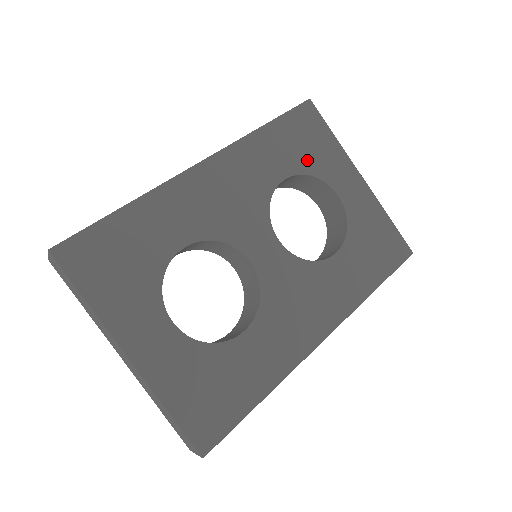
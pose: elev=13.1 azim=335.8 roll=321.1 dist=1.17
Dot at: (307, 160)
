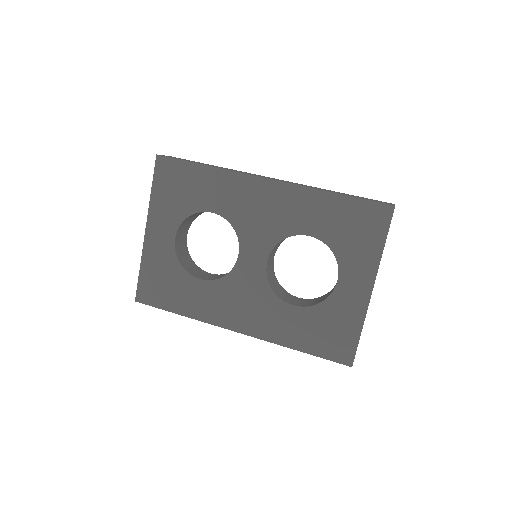
Dot at: (341, 240)
